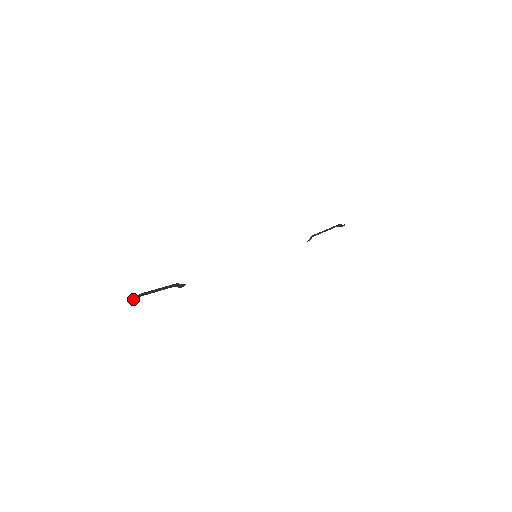
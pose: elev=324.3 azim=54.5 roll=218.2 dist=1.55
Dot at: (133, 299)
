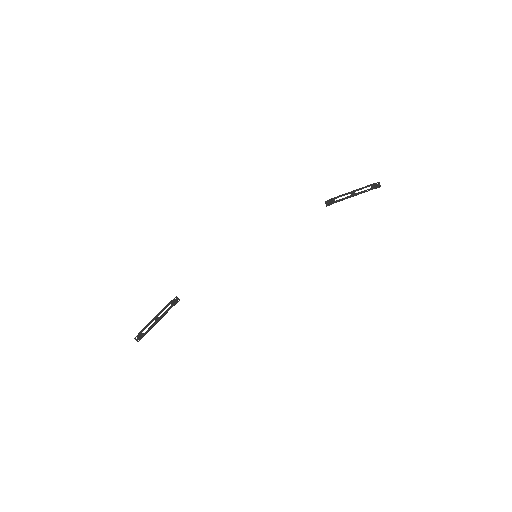
Dot at: occluded
